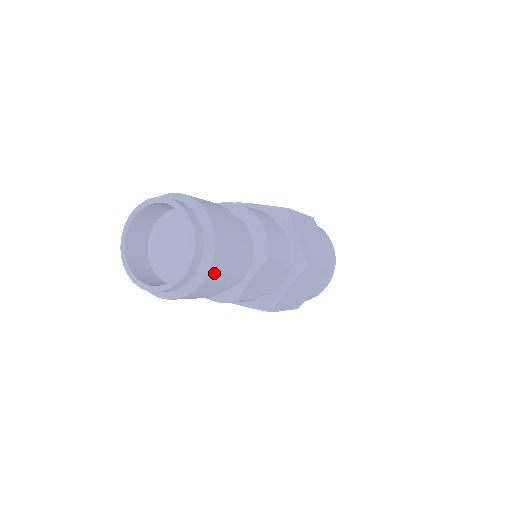
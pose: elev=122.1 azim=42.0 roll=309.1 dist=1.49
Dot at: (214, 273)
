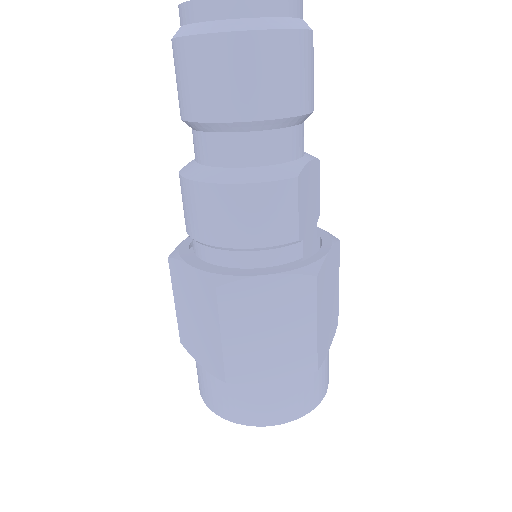
Dot at: (312, 46)
